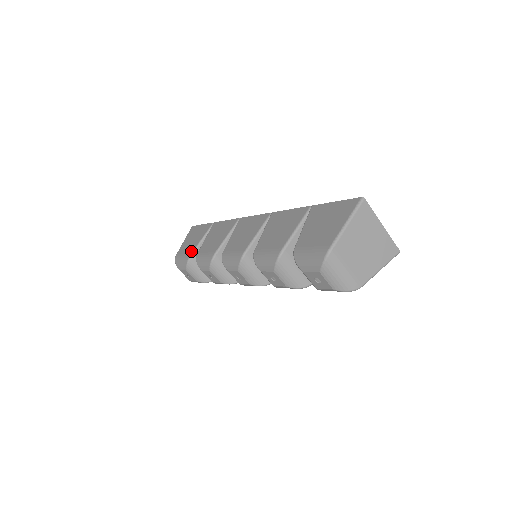
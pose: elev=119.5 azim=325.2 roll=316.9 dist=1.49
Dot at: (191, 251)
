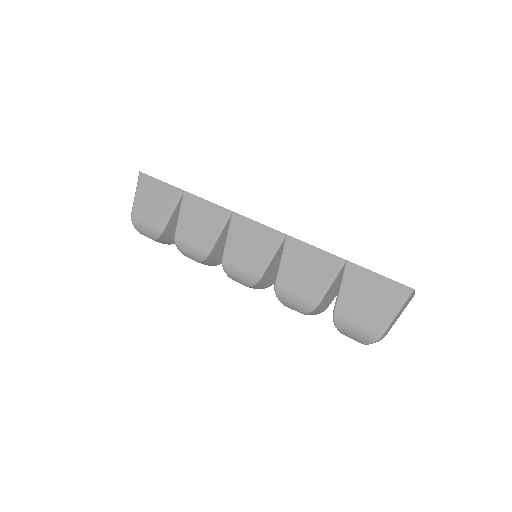
Dot at: (161, 225)
